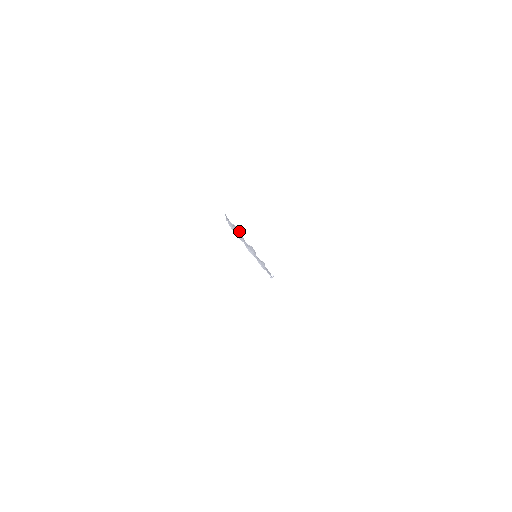
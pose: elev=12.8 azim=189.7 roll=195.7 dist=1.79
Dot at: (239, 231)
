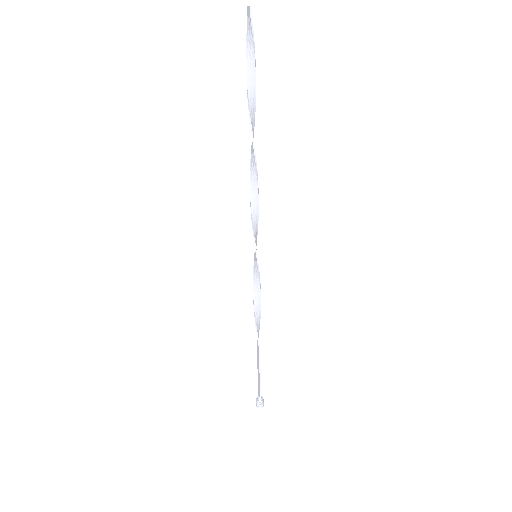
Dot at: (254, 103)
